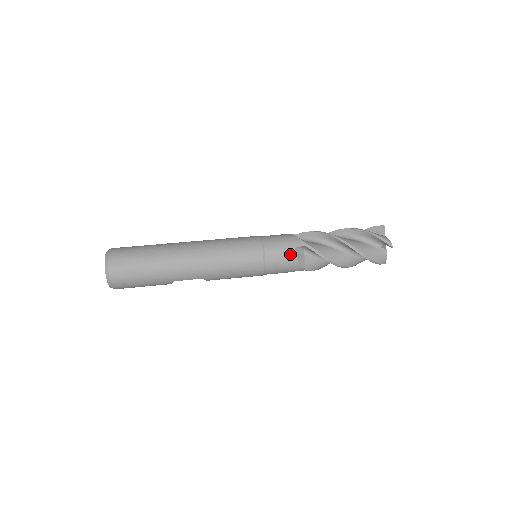
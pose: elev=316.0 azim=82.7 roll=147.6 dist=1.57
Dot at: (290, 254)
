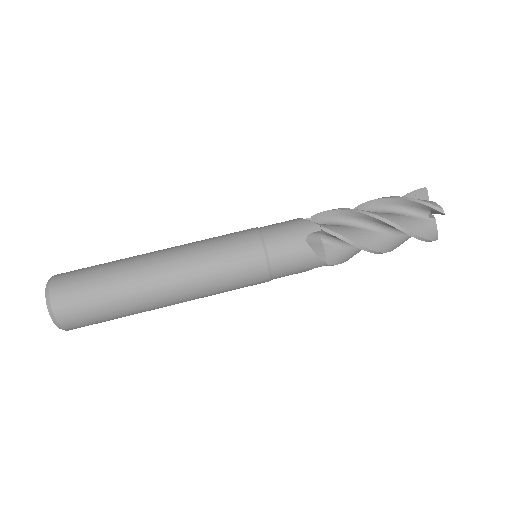
Dot at: occluded
